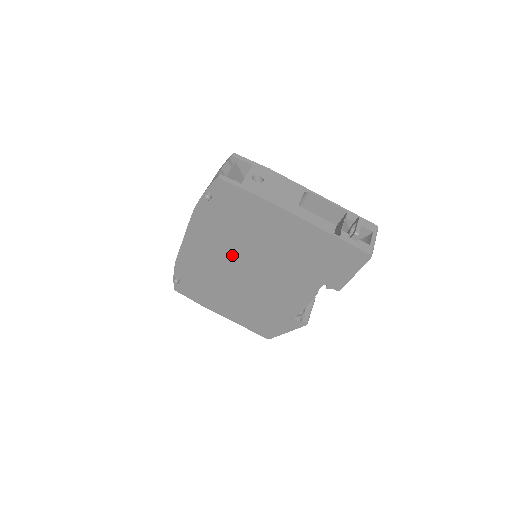
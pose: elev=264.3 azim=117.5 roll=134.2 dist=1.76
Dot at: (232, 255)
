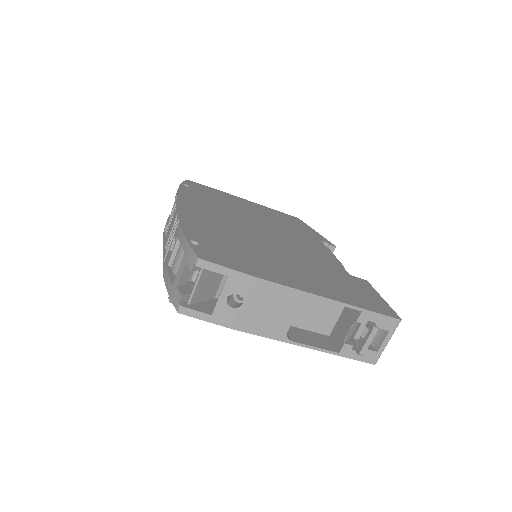
Dot at: occluded
